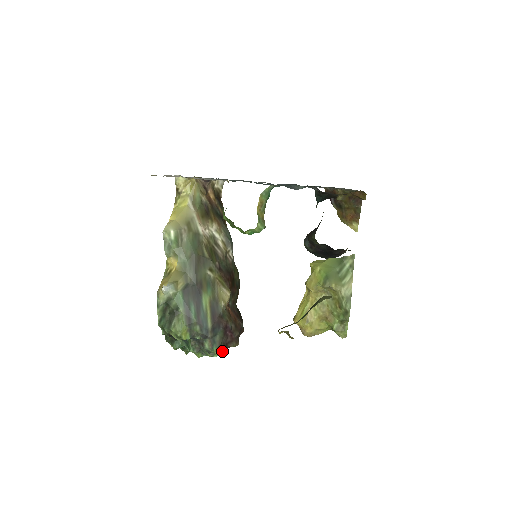
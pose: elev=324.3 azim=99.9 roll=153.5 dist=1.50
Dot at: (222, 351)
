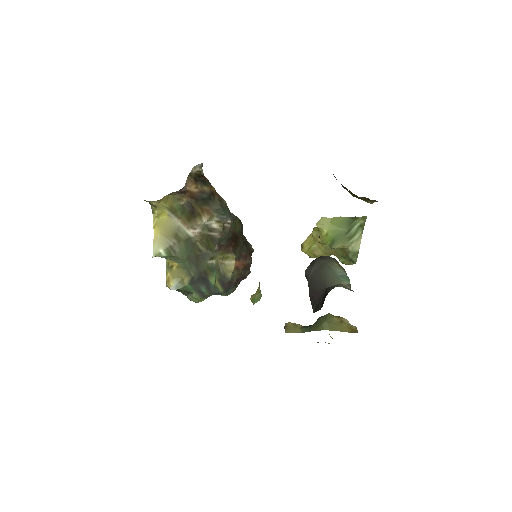
Dot at: occluded
